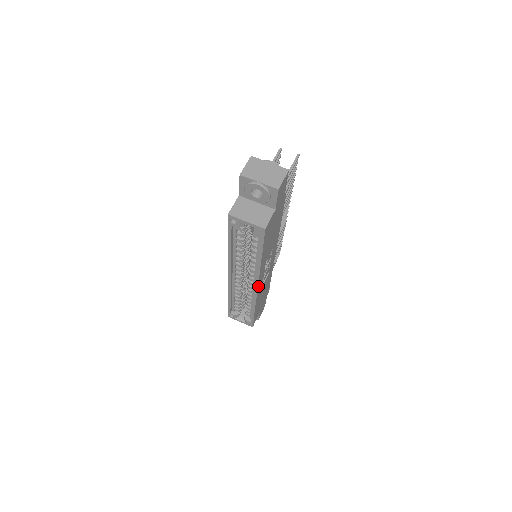
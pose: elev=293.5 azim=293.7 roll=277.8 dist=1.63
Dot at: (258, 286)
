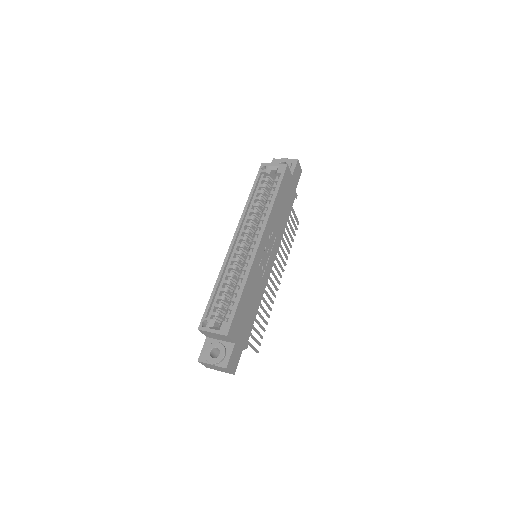
Dot at: (260, 242)
